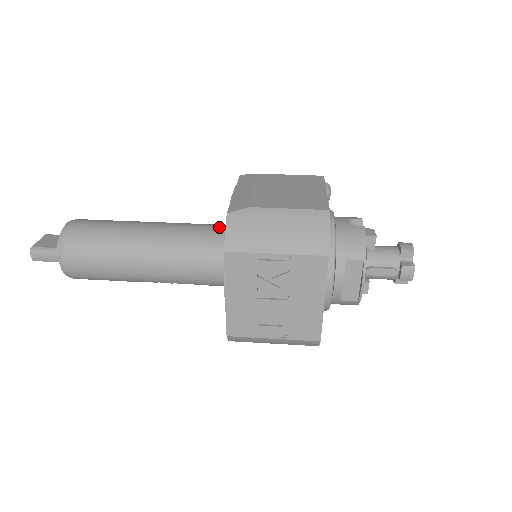
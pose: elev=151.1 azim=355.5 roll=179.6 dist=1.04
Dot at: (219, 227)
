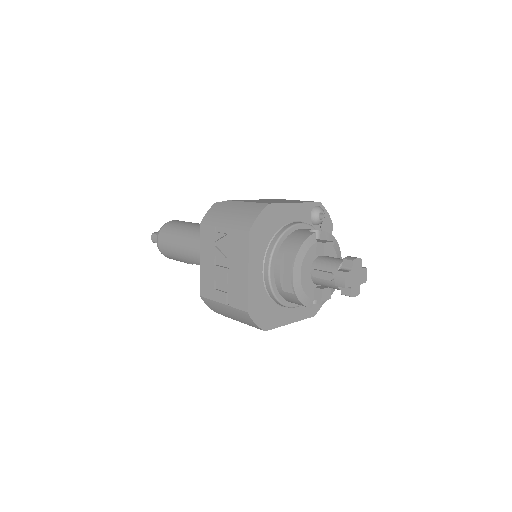
Dot at: occluded
